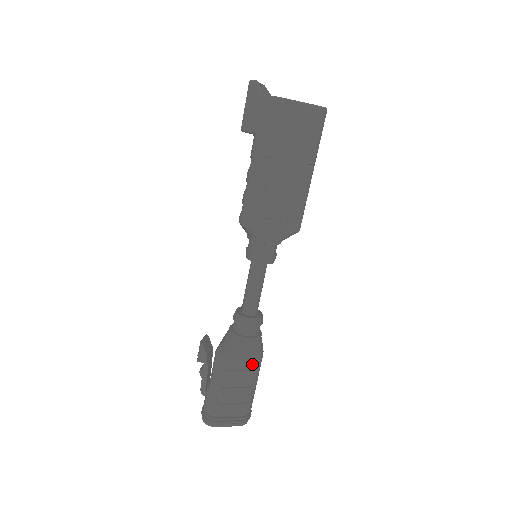
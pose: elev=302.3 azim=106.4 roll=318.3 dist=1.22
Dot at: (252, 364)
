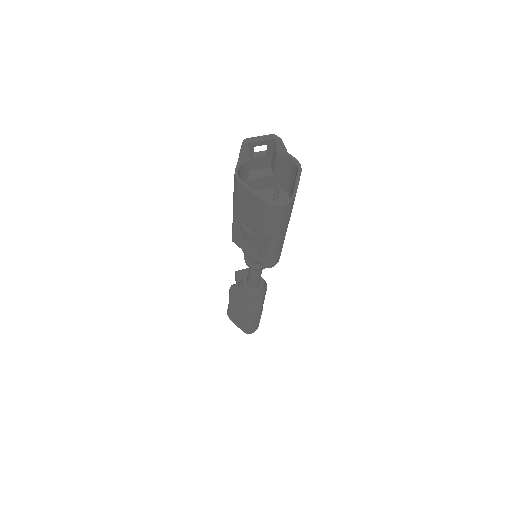
Dot at: (246, 311)
